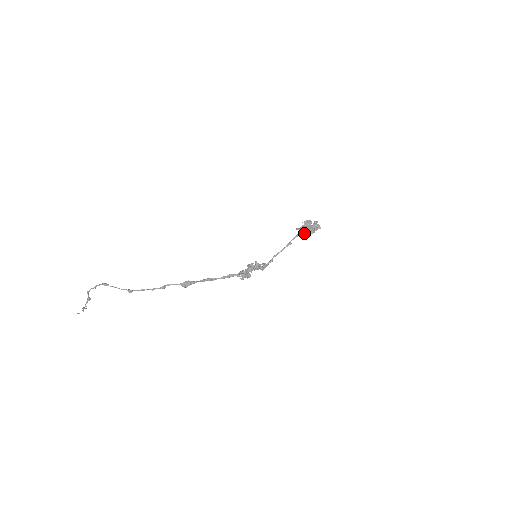
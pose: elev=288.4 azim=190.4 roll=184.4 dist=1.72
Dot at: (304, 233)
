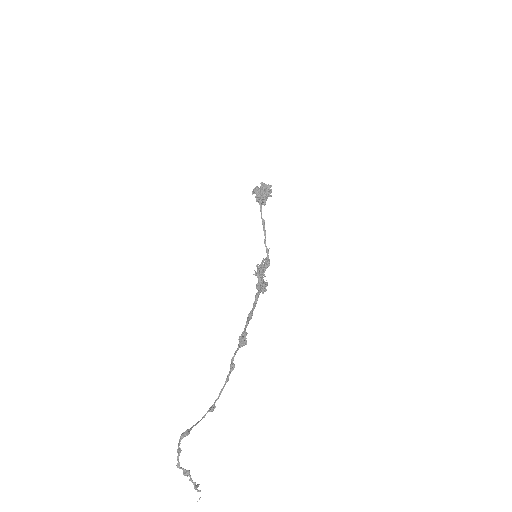
Dot at: (266, 198)
